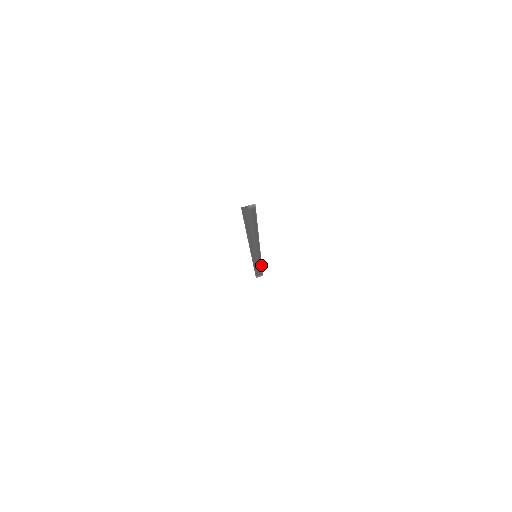
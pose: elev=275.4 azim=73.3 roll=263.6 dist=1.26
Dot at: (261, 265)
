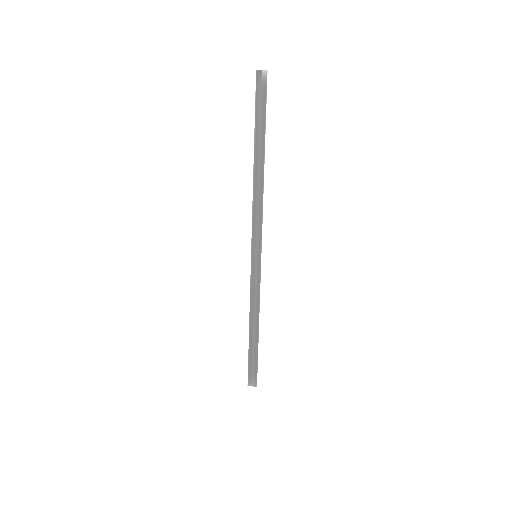
Dot at: (258, 316)
